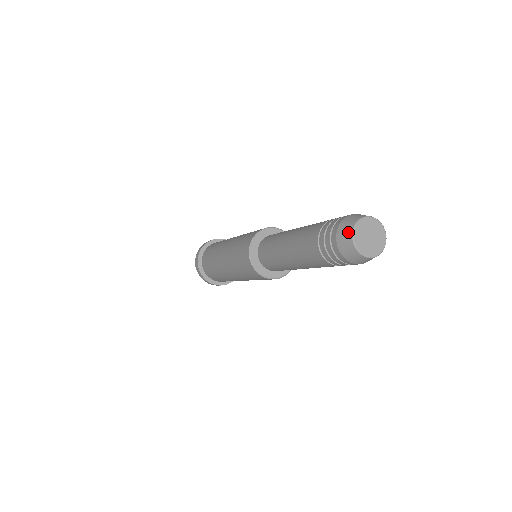
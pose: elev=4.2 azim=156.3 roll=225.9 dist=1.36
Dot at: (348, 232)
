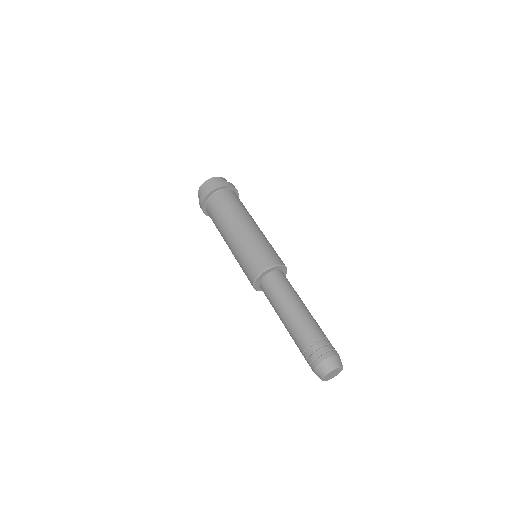
Dot at: occluded
